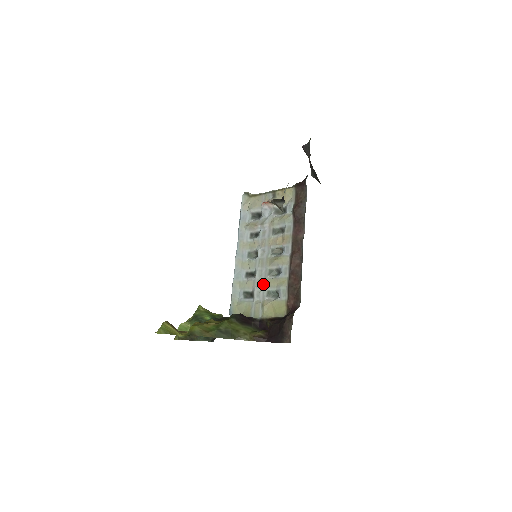
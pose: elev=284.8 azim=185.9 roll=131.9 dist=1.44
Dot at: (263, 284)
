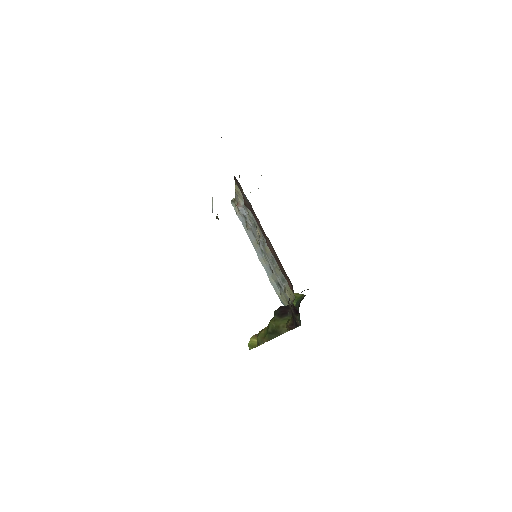
Dot at: (276, 274)
